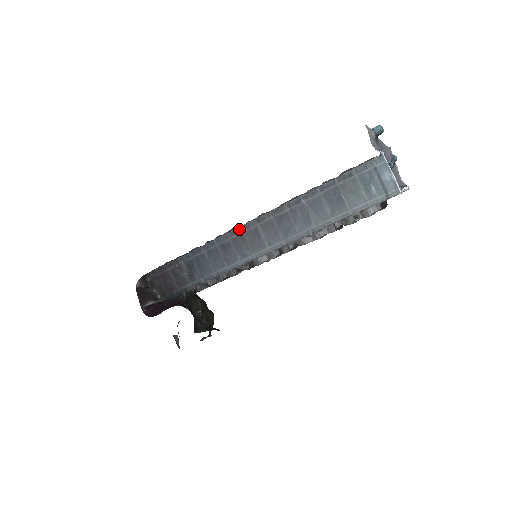
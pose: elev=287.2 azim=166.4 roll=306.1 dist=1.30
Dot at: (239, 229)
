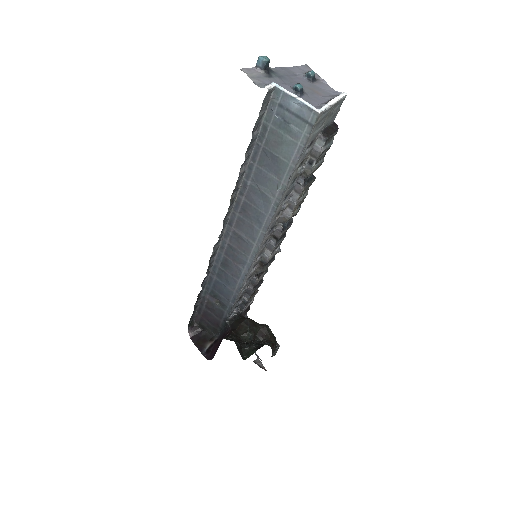
Dot at: (223, 241)
